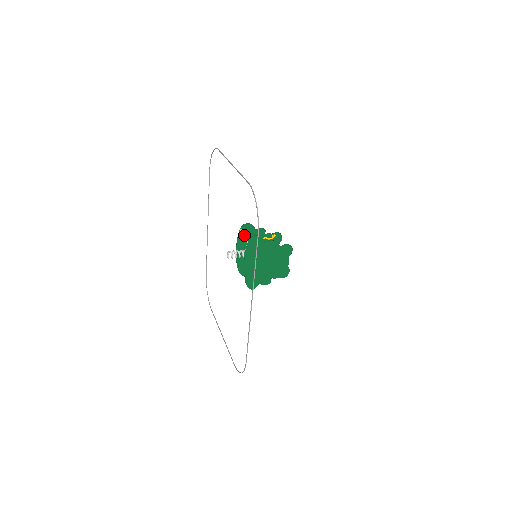
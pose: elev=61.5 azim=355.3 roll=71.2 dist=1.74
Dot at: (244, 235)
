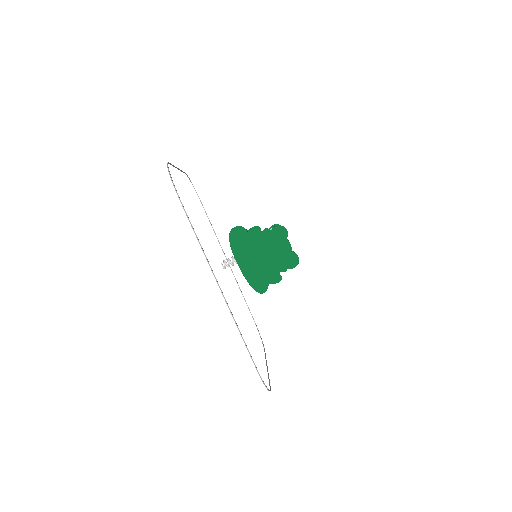
Dot at: occluded
